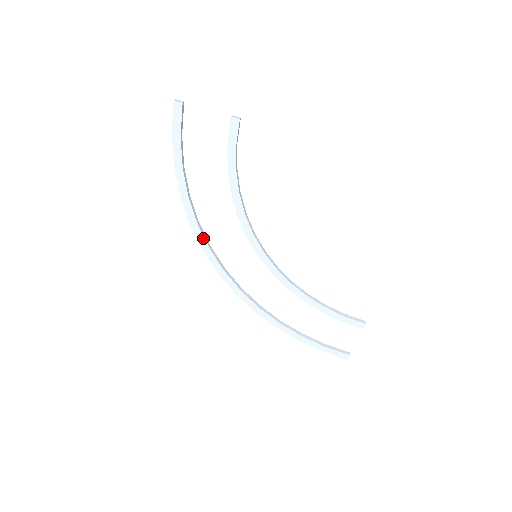
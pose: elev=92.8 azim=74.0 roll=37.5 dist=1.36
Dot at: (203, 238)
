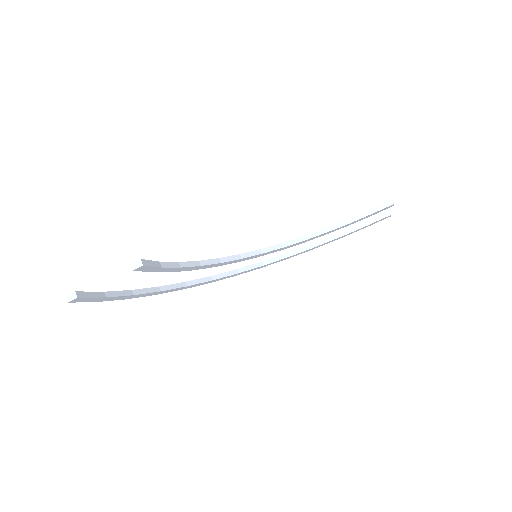
Dot at: (200, 283)
